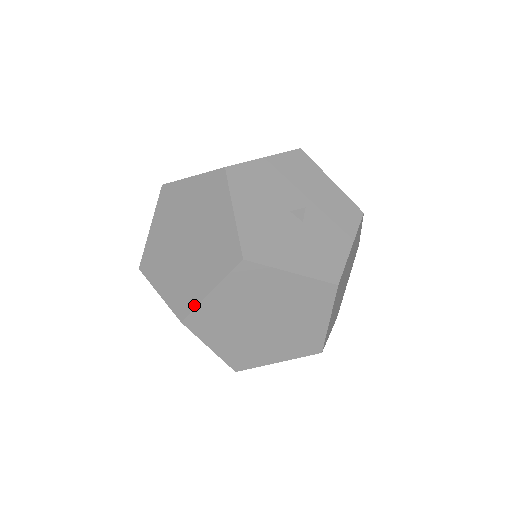
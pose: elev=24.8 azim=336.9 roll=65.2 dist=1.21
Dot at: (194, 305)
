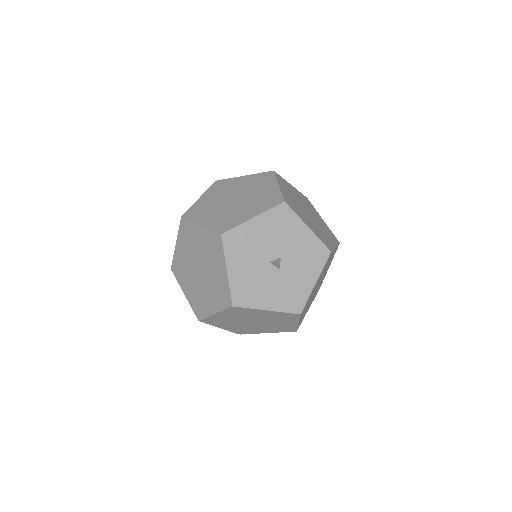
Dot at: (205, 316)
